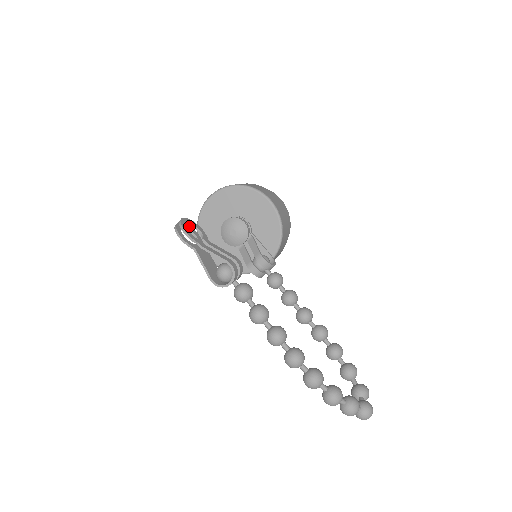
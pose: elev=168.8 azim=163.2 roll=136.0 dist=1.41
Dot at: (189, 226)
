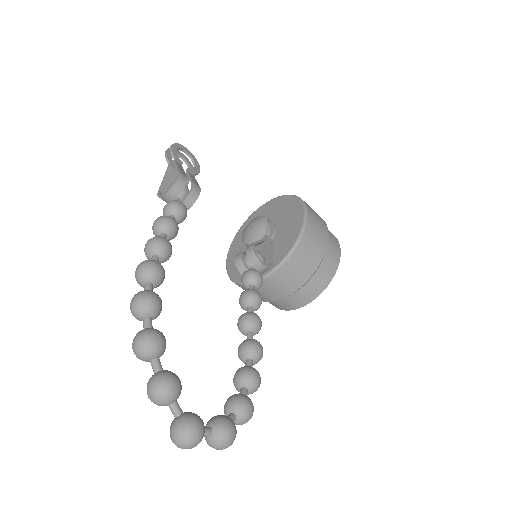
Dot at: occluded
